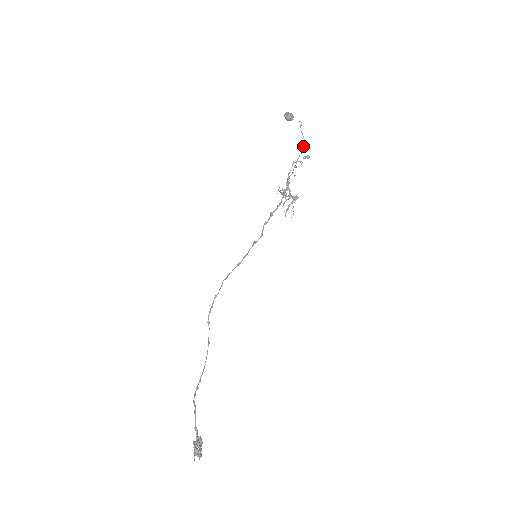
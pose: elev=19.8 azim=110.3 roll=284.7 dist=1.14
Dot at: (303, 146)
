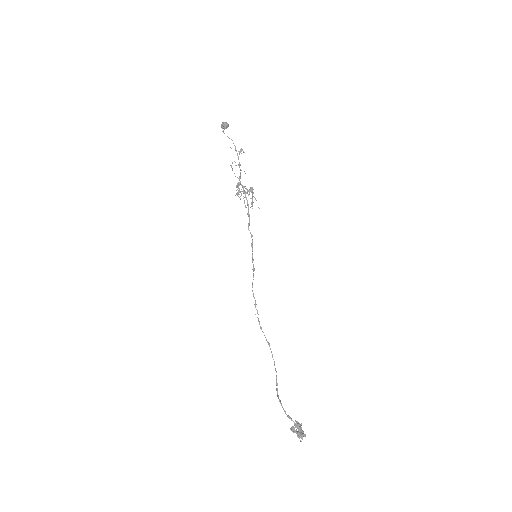
Dot at: (234, 145)
